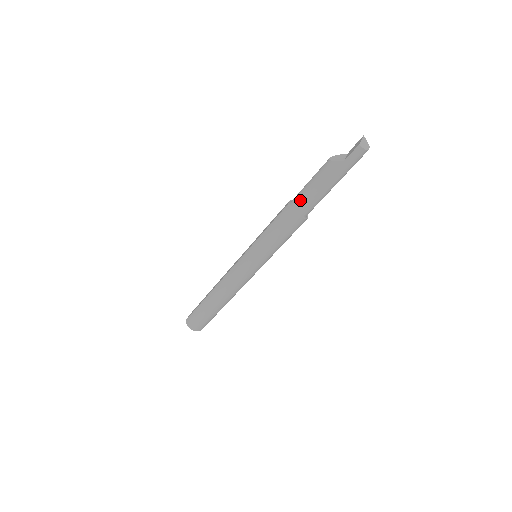
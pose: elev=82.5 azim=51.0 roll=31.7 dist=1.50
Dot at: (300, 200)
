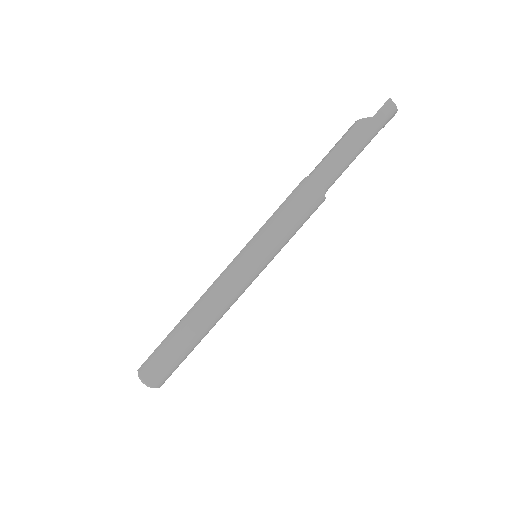
Dot at: (321, 166)
